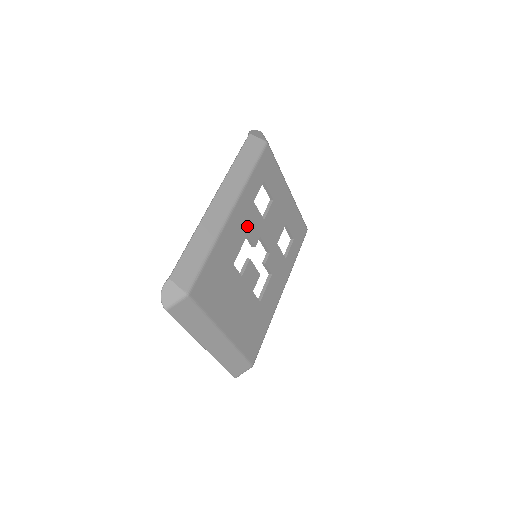
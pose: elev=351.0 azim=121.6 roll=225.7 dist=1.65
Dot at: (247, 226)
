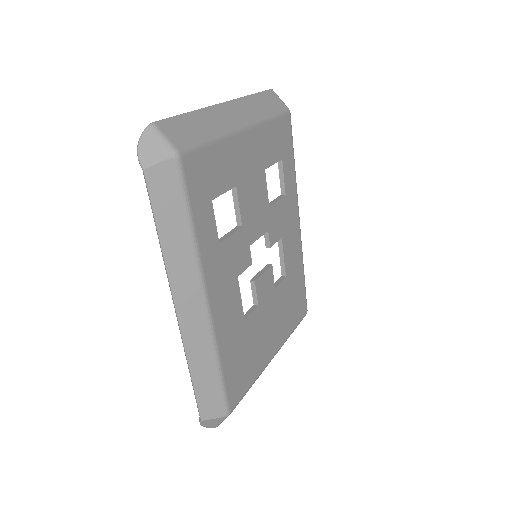
Dot at: (231, 273)
